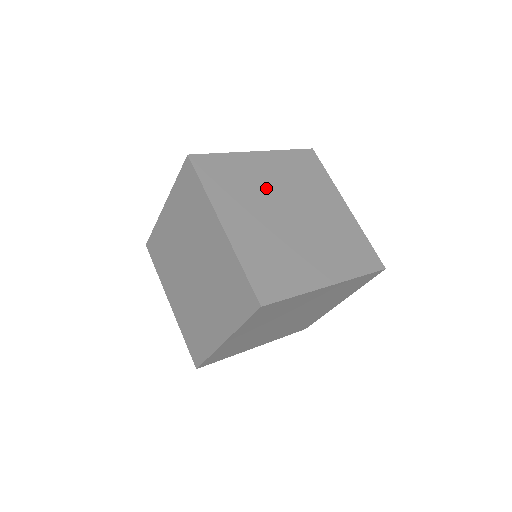
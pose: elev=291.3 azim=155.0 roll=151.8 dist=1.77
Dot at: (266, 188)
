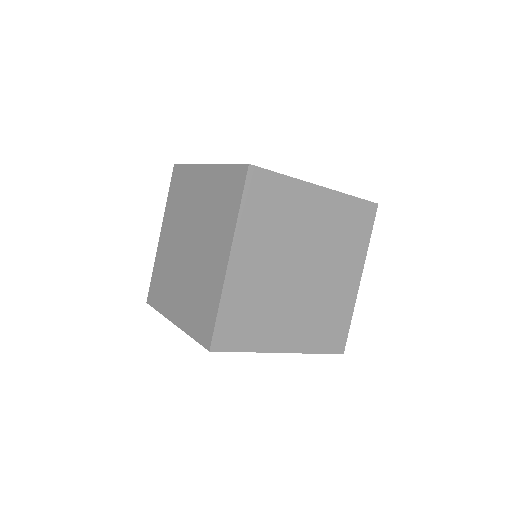
Dot at: occluded
